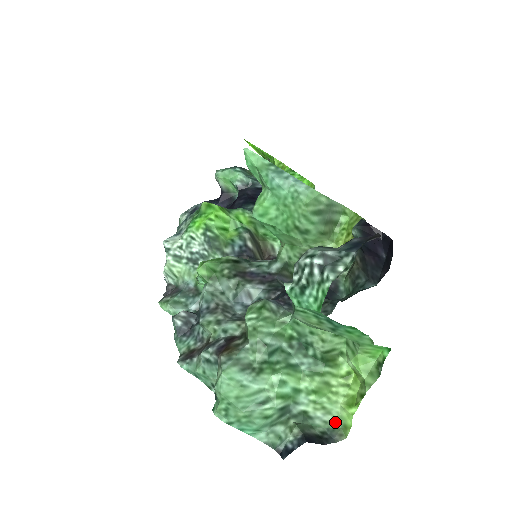
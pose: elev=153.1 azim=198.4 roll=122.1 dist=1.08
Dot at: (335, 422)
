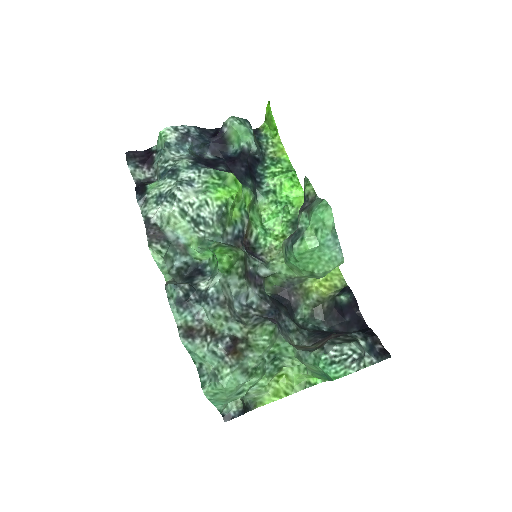
Dot at: (257, 399)
